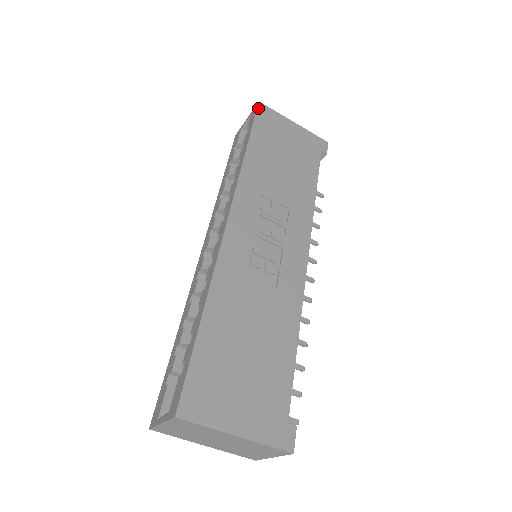
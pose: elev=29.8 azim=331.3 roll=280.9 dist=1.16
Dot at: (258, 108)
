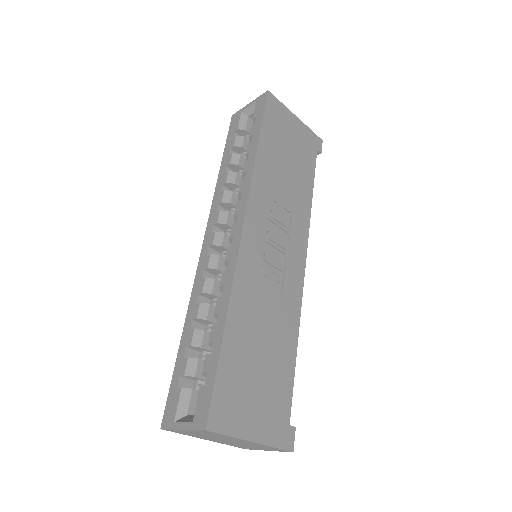
Dot at: (267, 98)
